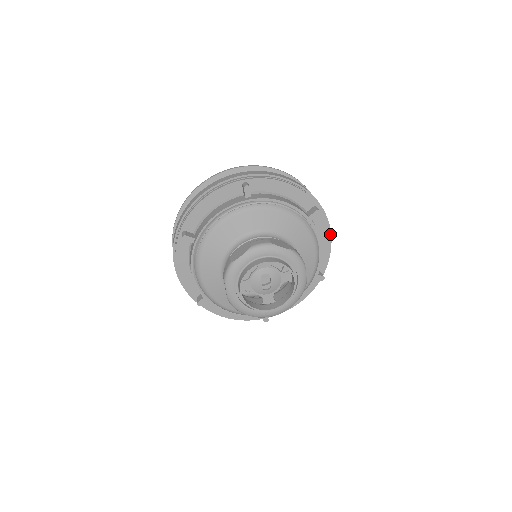
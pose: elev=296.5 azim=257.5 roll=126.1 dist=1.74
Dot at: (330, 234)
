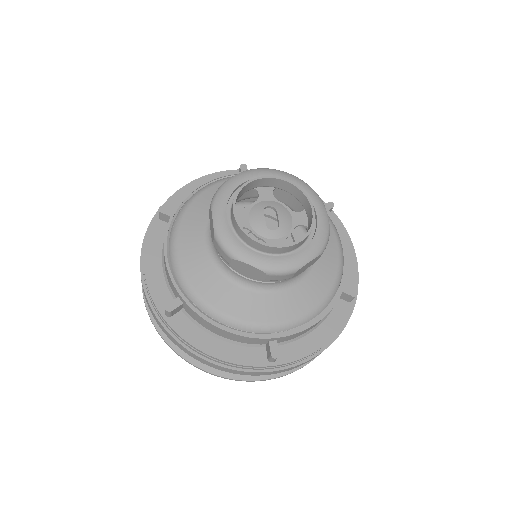
Dot at: (352, 245)
